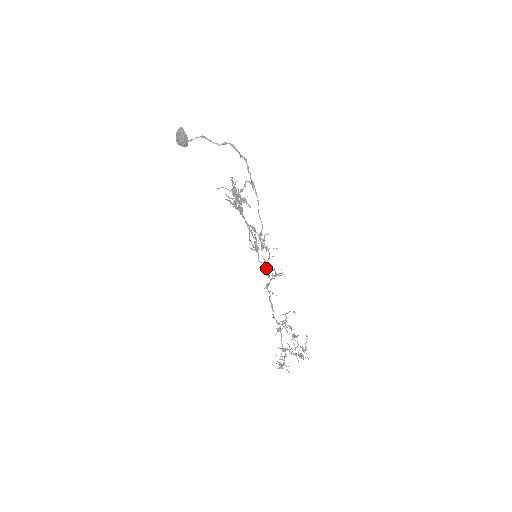
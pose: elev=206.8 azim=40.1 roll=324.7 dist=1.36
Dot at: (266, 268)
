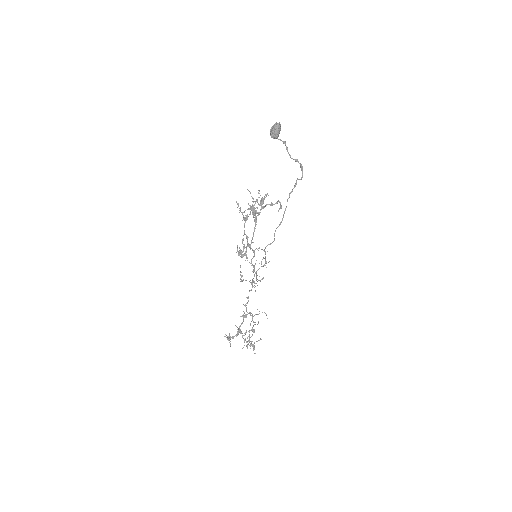
Dot at: (254, 270)
